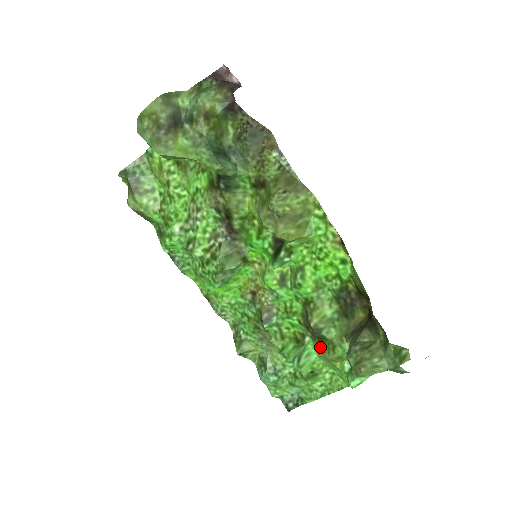
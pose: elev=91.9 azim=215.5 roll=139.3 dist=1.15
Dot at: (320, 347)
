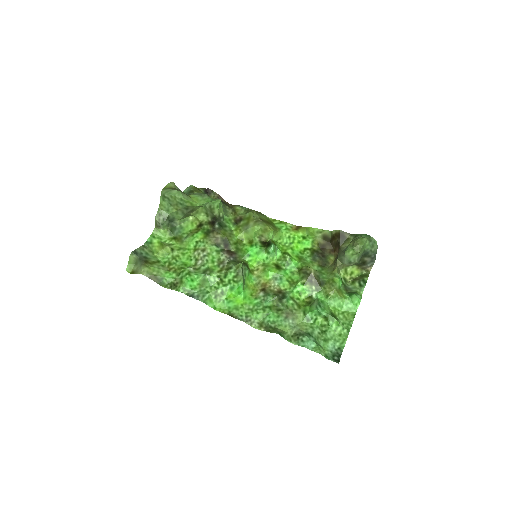
Dot at: (325, 289)
